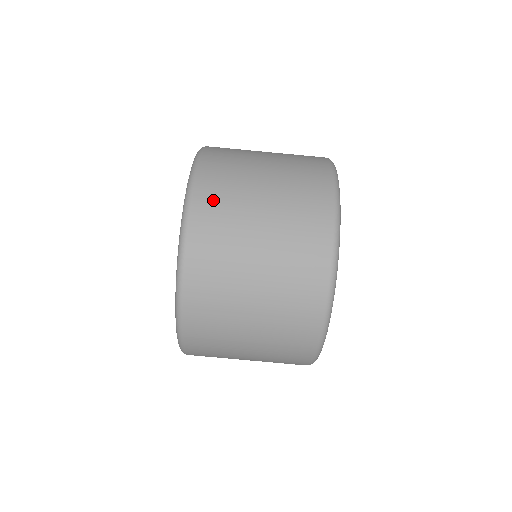
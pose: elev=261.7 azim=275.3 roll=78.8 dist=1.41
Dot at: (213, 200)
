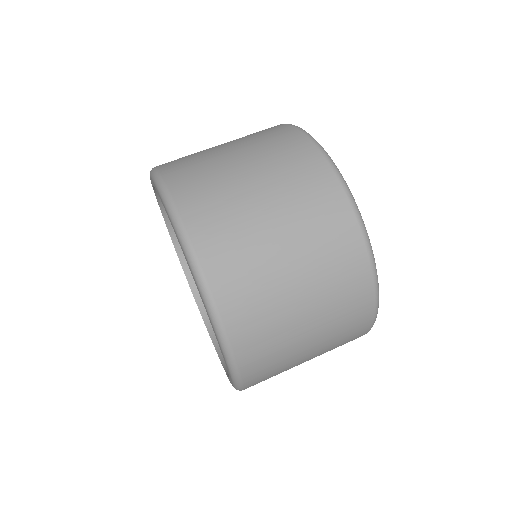
Dot at: (194, 187)
